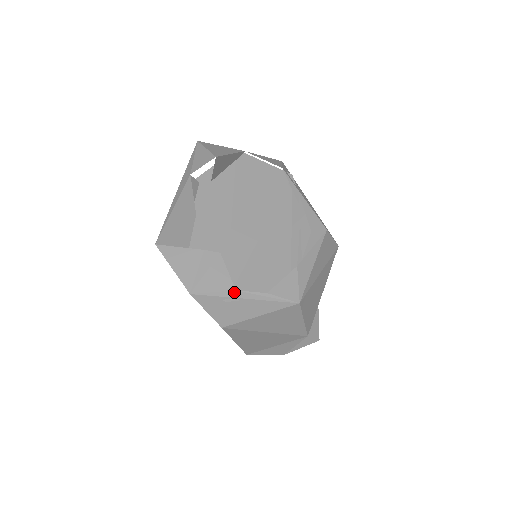
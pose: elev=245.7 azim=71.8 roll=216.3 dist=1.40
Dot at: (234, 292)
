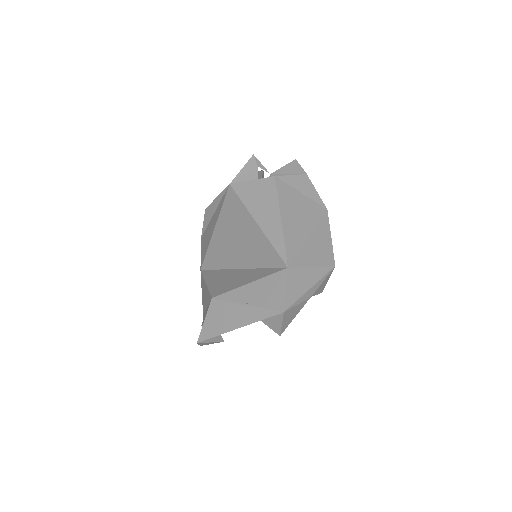
Dot at: occluded
